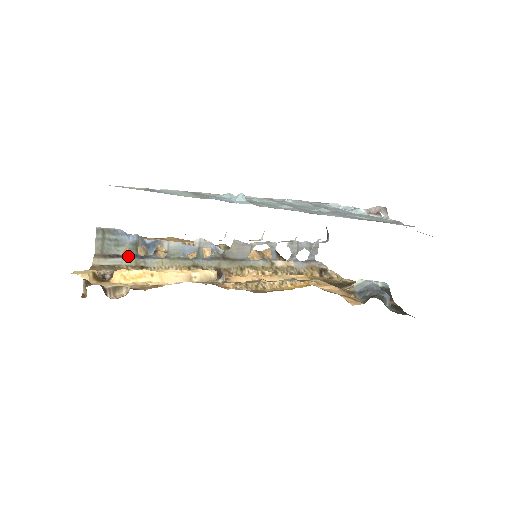
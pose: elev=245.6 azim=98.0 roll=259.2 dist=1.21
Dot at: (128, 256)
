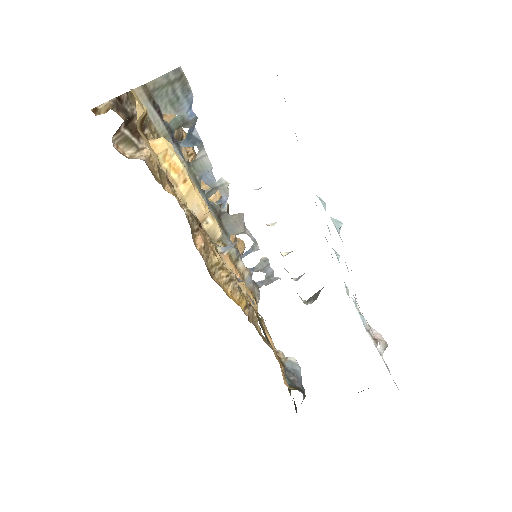
Dot at: (166, 123)
